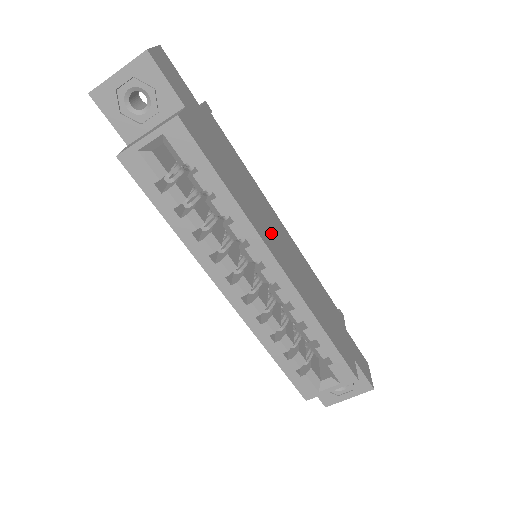
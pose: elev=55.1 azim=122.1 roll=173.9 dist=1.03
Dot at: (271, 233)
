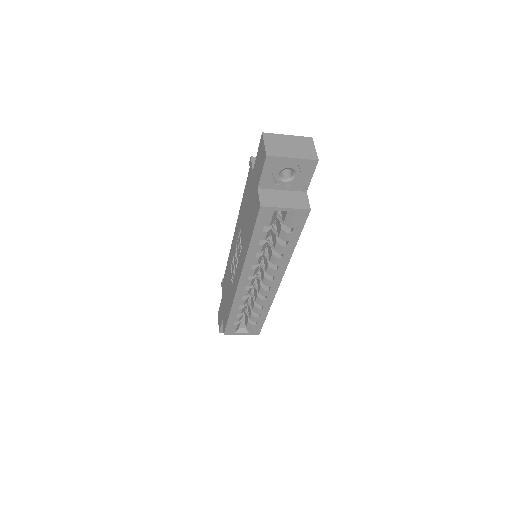
Dot at: occluded
